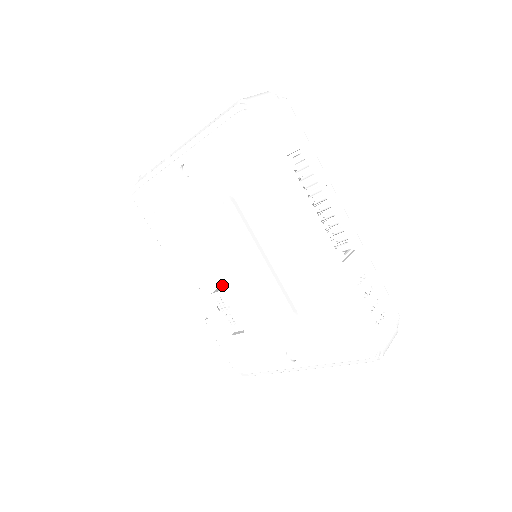
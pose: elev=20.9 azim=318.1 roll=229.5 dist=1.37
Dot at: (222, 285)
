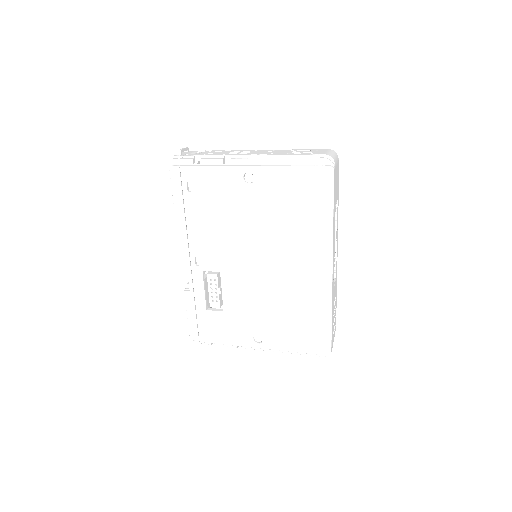
Dot at: (225, 271)
